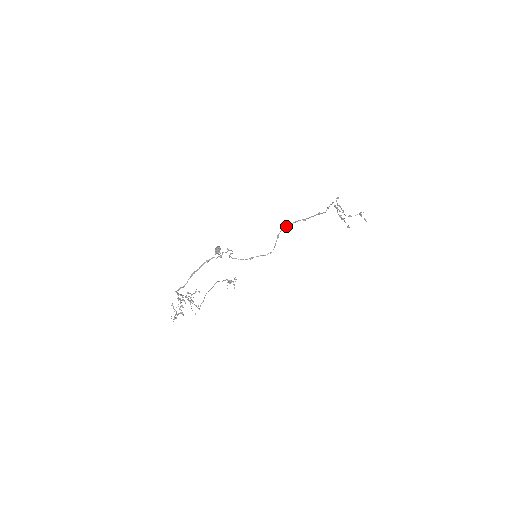
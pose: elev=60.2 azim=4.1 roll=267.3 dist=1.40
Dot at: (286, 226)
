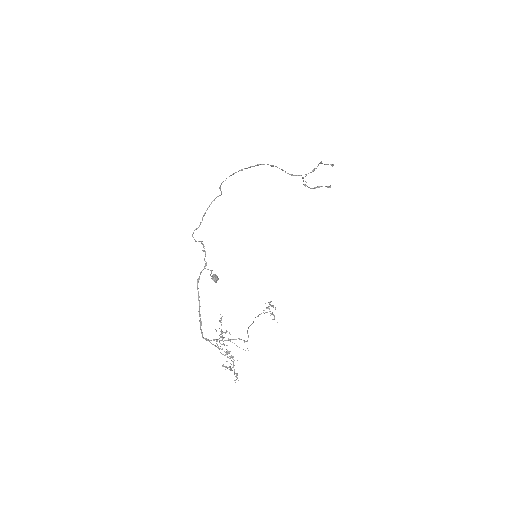
Dot at: occluded
